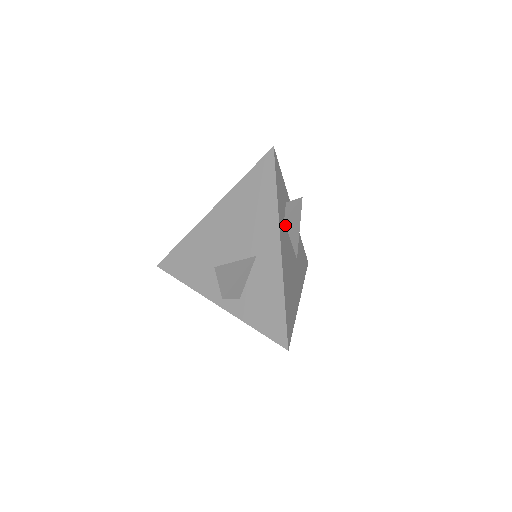
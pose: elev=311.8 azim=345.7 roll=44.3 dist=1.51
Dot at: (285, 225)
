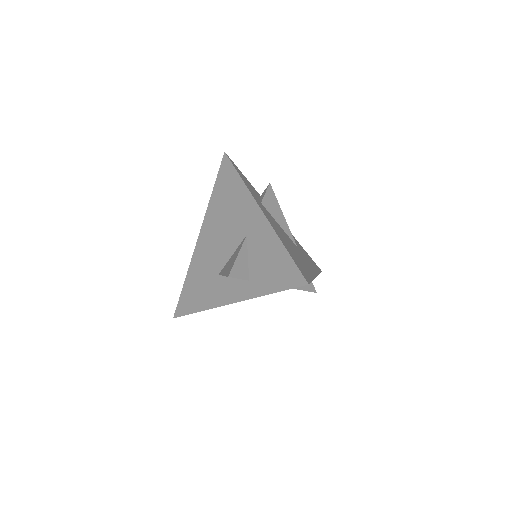
Dot at: occluded
